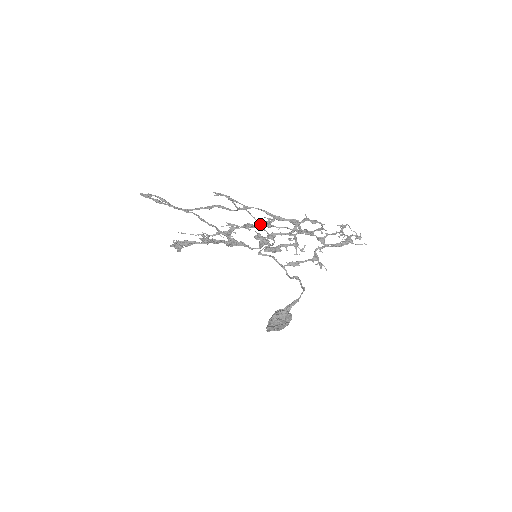
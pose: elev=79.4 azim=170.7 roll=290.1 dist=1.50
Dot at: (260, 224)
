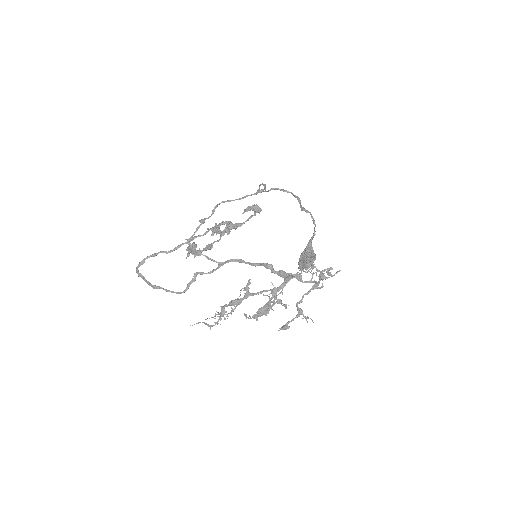
Dot at: (241, 298)
